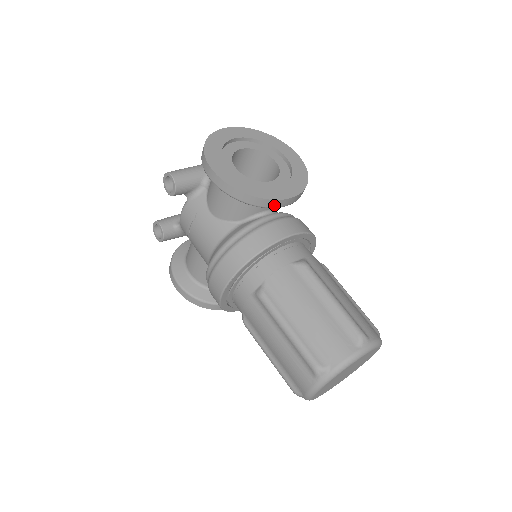
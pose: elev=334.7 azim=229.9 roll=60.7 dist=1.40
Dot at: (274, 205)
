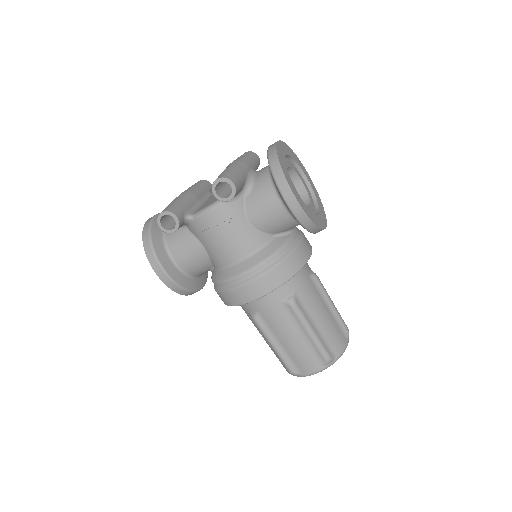
Dot at: occluded
